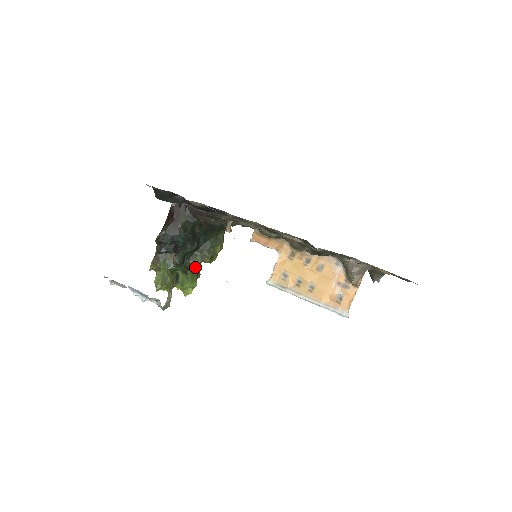
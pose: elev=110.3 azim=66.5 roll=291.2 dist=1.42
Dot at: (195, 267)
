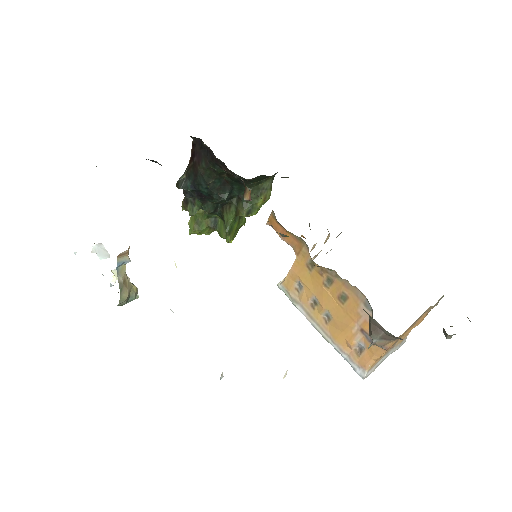
Dot at: (228, 220)
